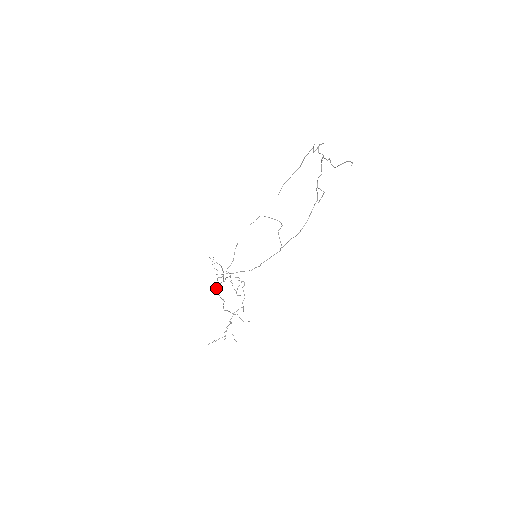
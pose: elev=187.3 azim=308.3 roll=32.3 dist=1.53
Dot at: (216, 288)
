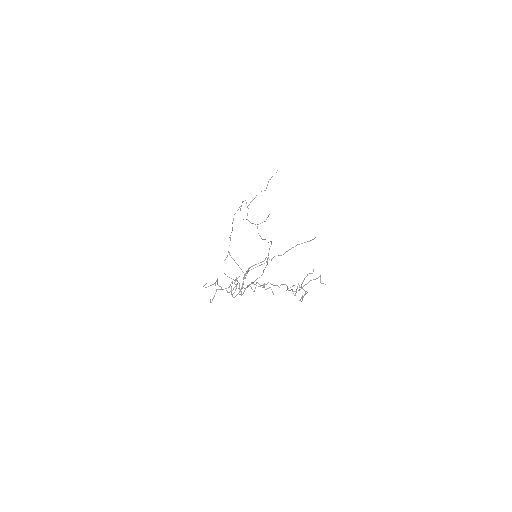
Dot at: (248, 268)
